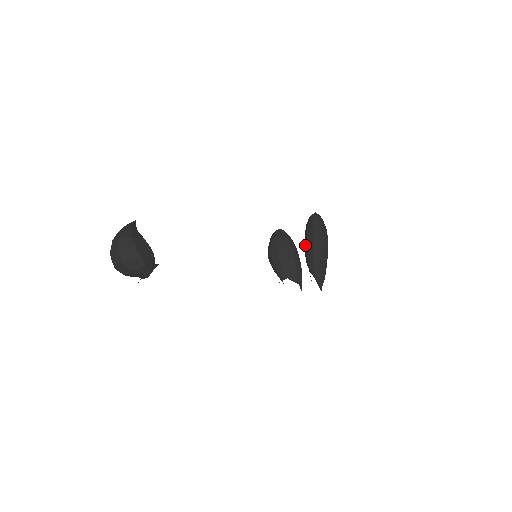
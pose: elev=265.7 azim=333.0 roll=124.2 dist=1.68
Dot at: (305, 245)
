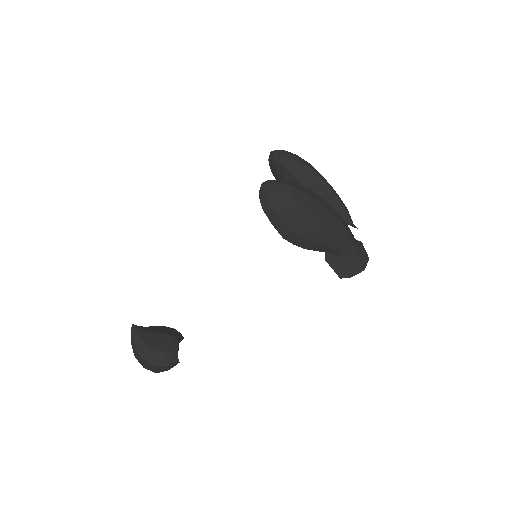
Dot at: occluded
